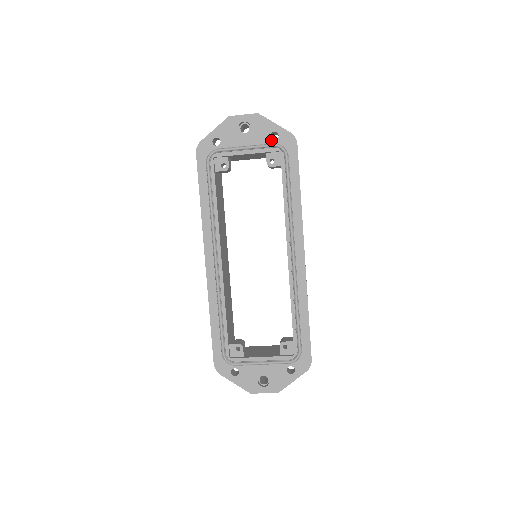
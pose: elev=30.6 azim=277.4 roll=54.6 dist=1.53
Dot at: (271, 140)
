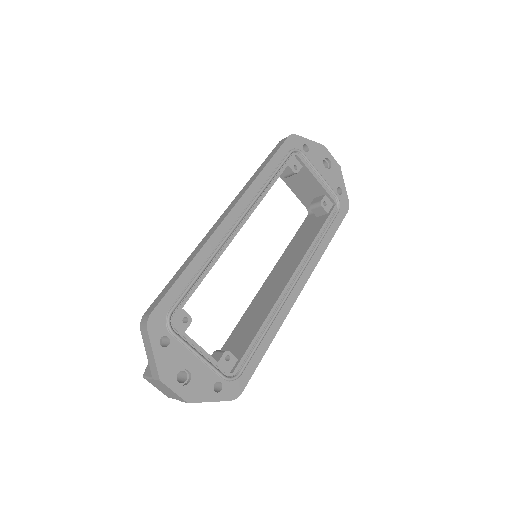
Dot at: (336, 190)
